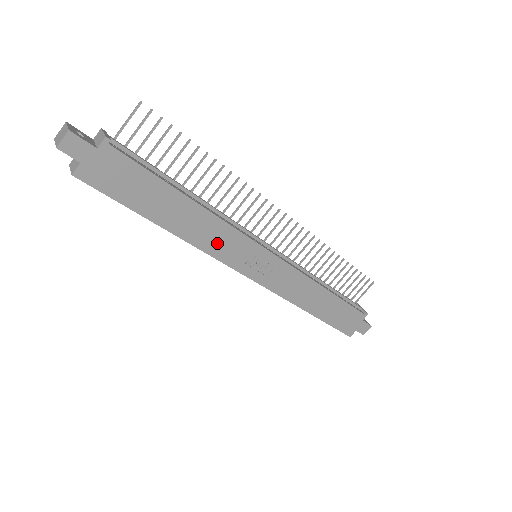
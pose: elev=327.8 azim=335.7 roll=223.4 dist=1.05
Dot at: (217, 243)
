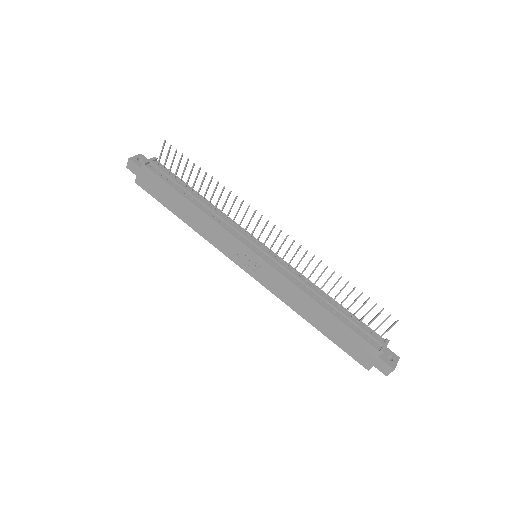
Dot at: (215, 237)
